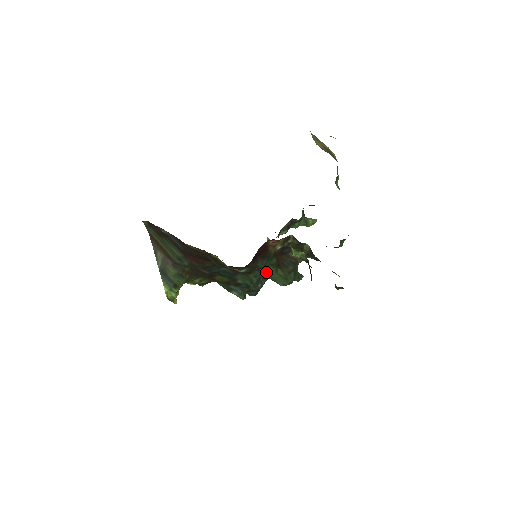
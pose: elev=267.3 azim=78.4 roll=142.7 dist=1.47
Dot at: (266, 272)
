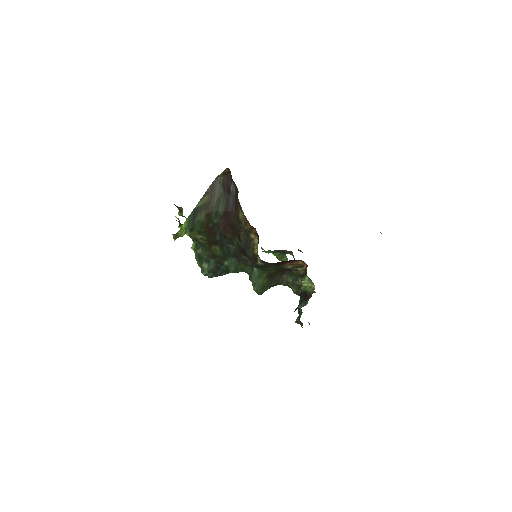
Dot at: (256, 273)
